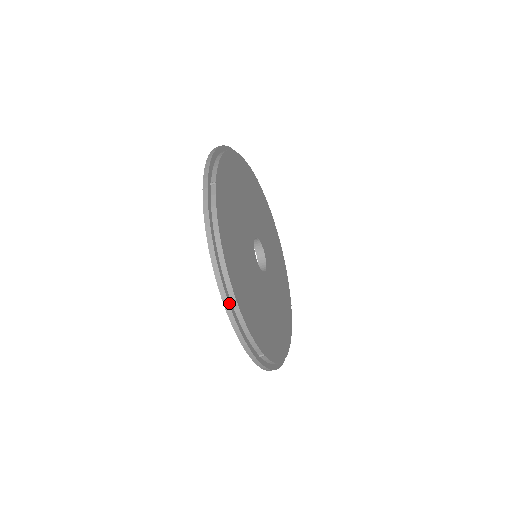
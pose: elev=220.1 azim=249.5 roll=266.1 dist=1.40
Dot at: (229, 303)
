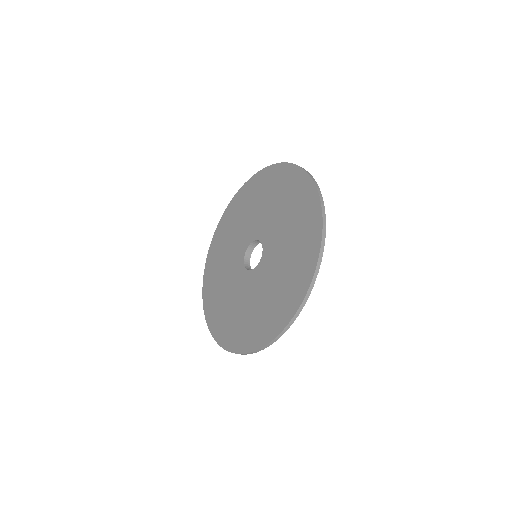
Dot at: (255, 352)
